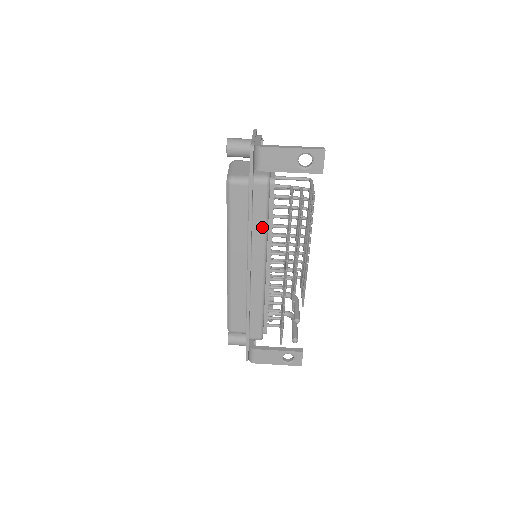
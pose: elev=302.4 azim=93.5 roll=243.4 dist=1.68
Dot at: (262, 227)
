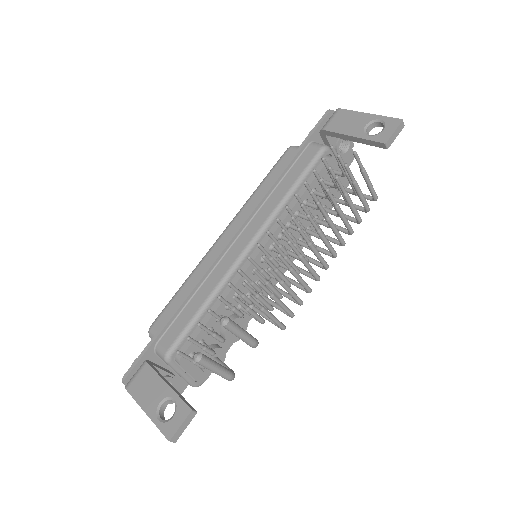
Dot at: (284, 192)
